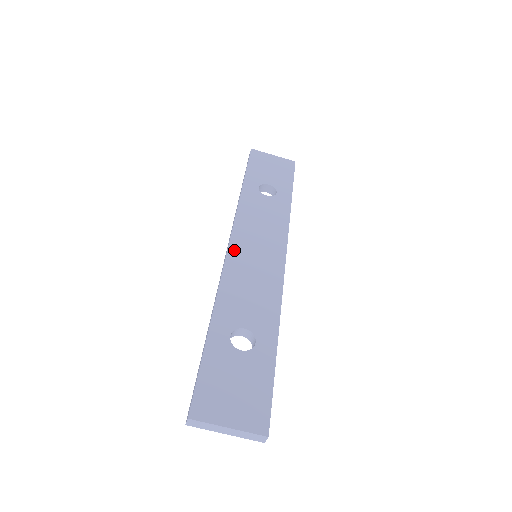
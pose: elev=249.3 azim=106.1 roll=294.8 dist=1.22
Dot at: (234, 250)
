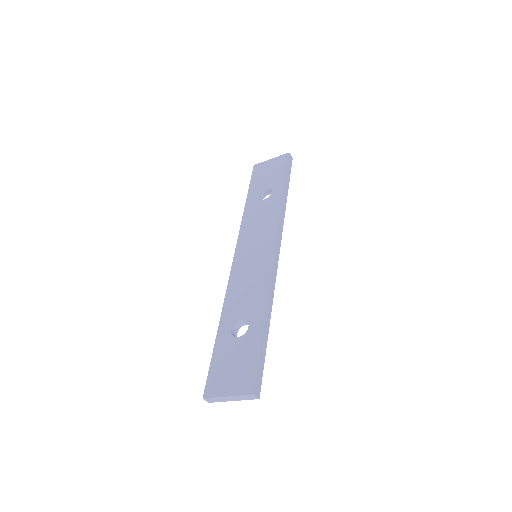
Dot at: (237, 261)
